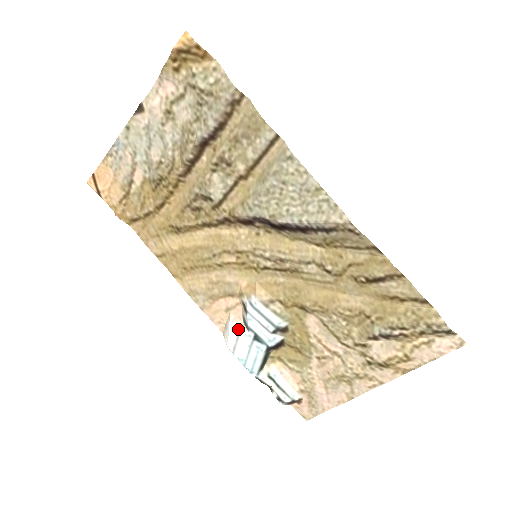
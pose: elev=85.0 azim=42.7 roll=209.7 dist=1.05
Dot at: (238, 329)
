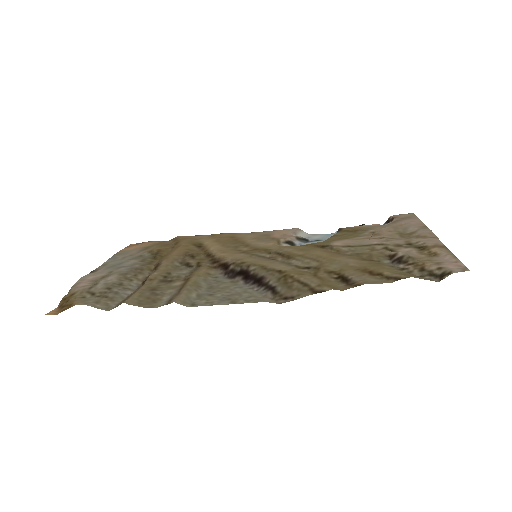
Dot at: occluded
